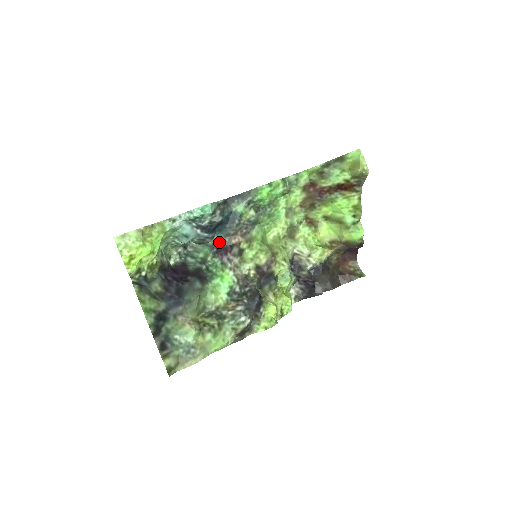
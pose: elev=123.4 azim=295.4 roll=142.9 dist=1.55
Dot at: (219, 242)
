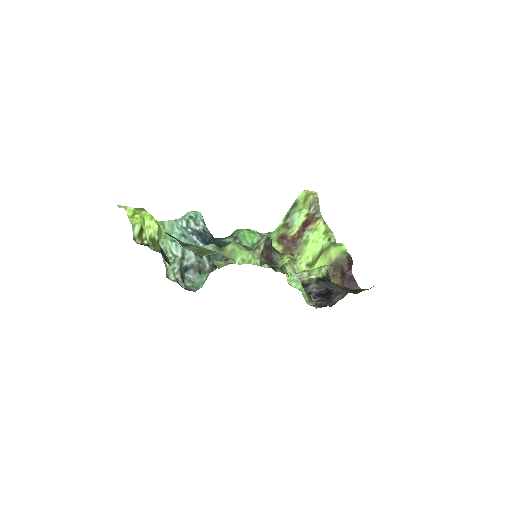
Dot at: occluded
